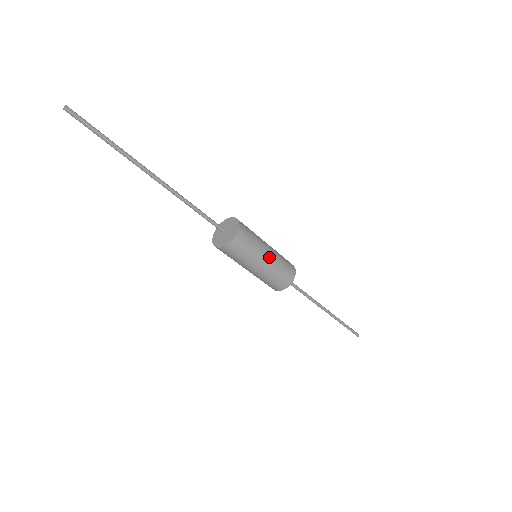
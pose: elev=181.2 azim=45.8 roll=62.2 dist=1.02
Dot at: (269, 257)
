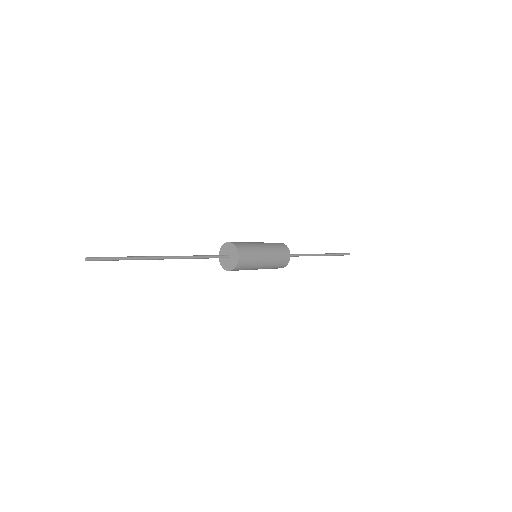
Dot at: (267, 254)
